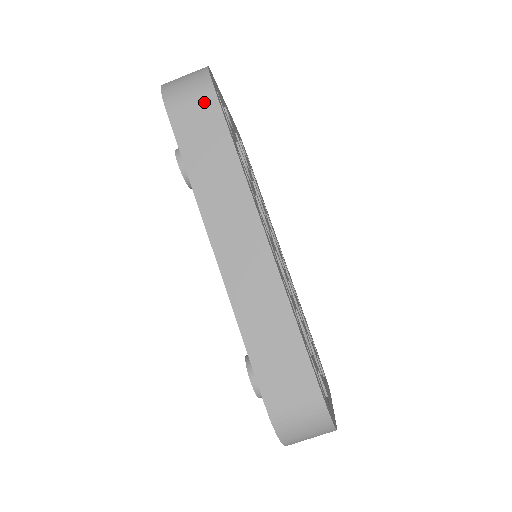
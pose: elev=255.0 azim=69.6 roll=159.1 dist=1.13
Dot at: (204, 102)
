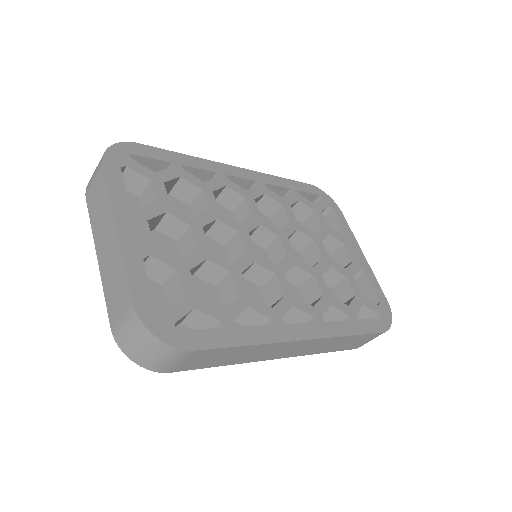
Dot at: (193, 357)
